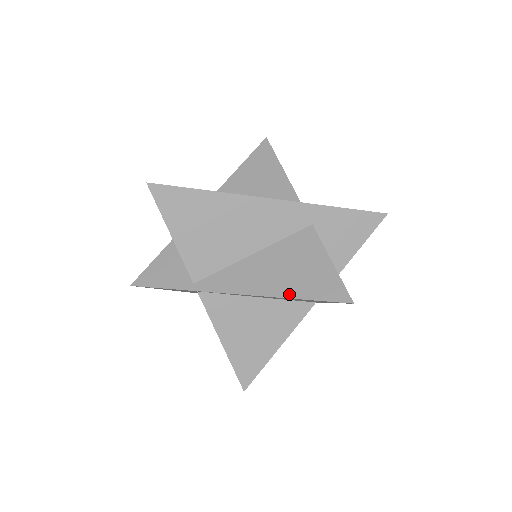
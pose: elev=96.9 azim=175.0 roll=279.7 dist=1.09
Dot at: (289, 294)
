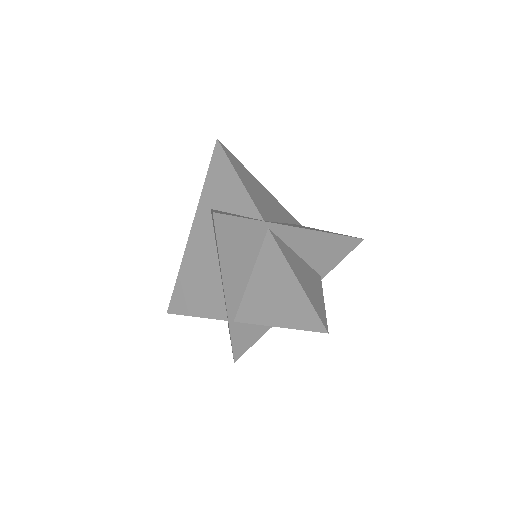
Dot at: (330, 233)
